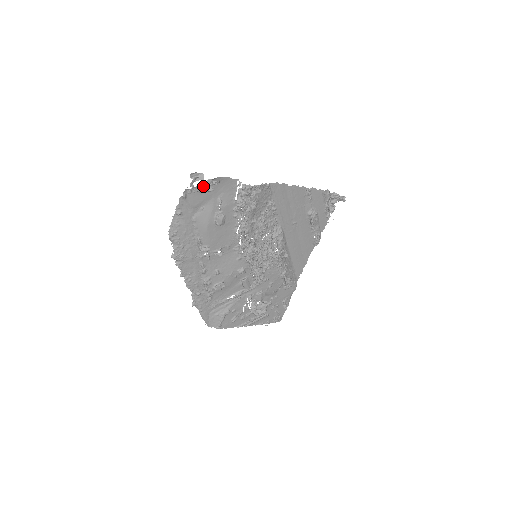
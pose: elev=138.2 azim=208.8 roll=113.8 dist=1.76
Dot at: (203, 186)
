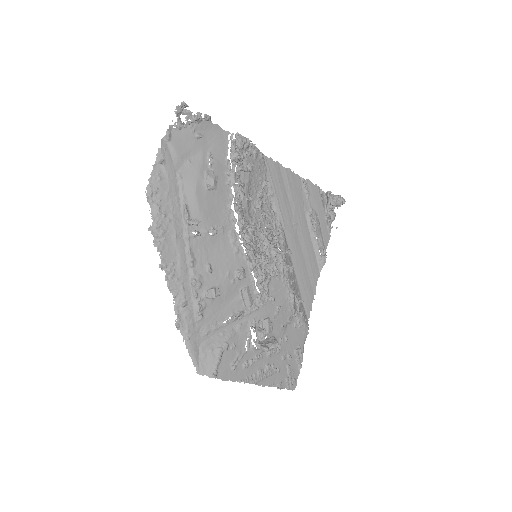
Dot at: (192, 116)
